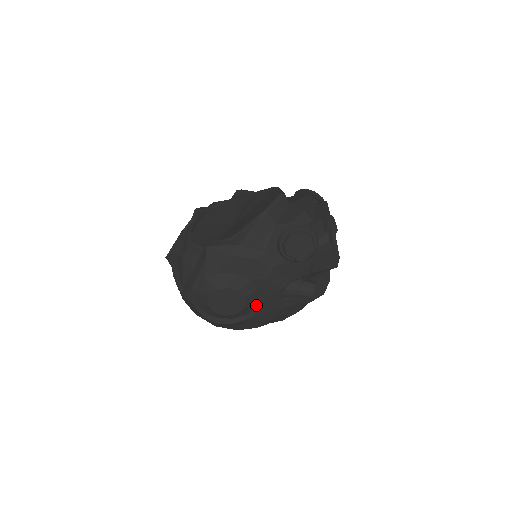
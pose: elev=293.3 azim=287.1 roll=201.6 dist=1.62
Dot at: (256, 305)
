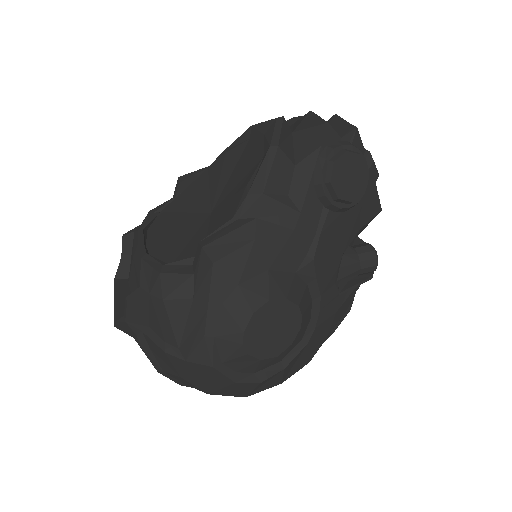
Dot at: (309, 317)
